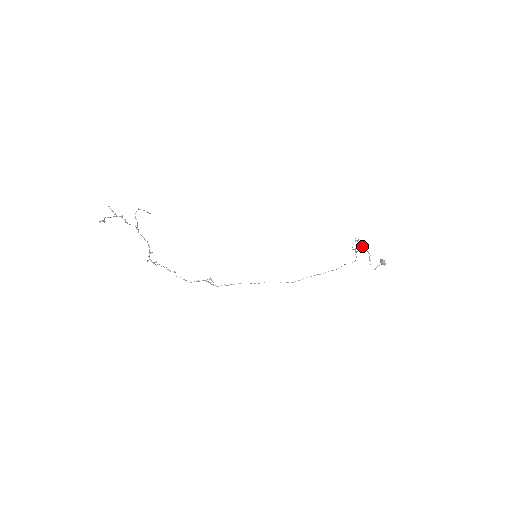
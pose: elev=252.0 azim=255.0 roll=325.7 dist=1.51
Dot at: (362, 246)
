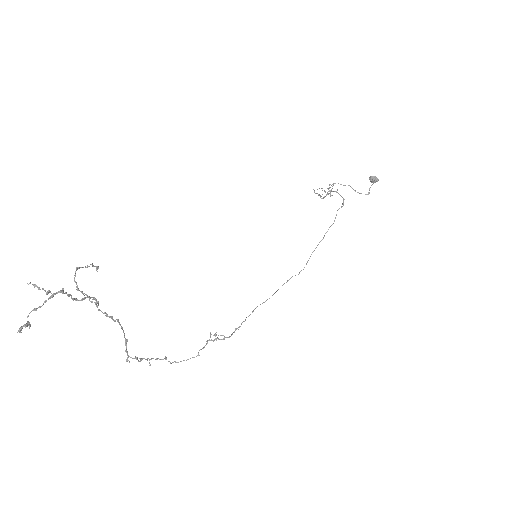
Dot at: (332, 186)
